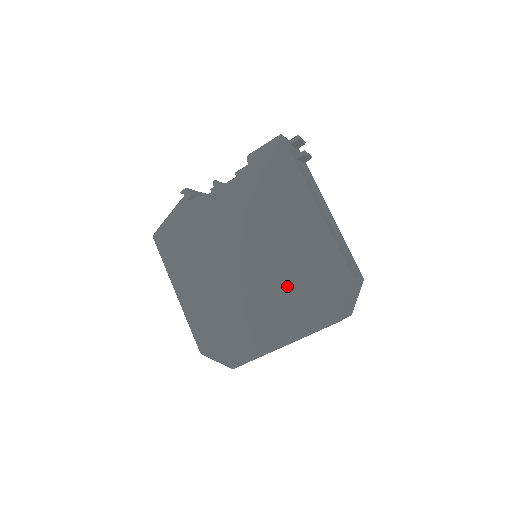
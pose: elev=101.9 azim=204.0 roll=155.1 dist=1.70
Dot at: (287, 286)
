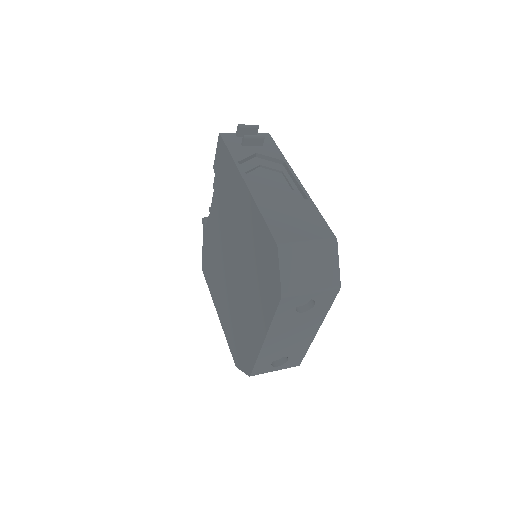
Dot at: (251, 276)
